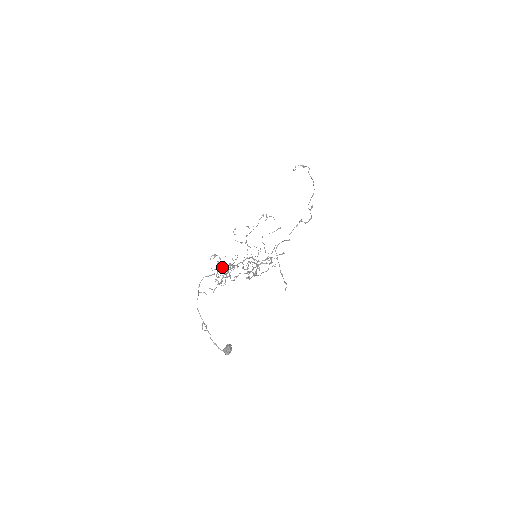
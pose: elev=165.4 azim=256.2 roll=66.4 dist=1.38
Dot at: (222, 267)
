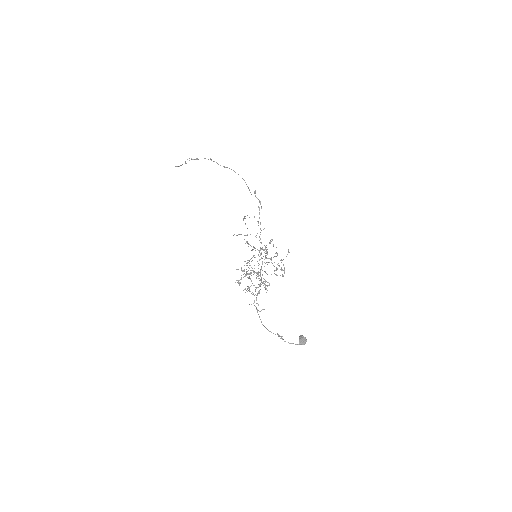
Dot at: occluded
